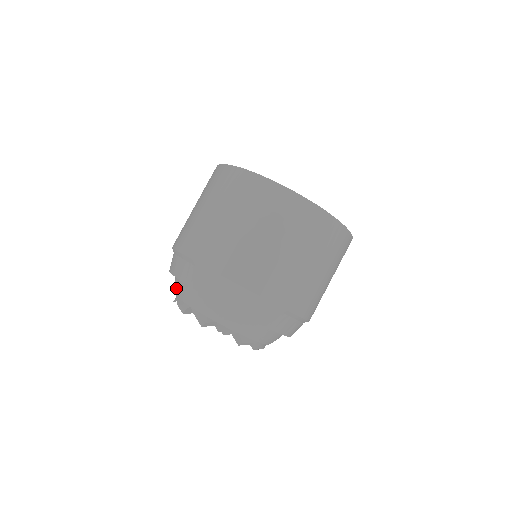
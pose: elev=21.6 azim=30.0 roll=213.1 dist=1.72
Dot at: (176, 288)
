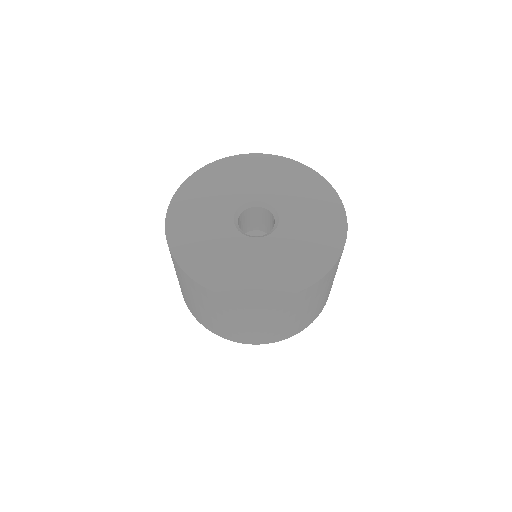
Dot at: occluded
